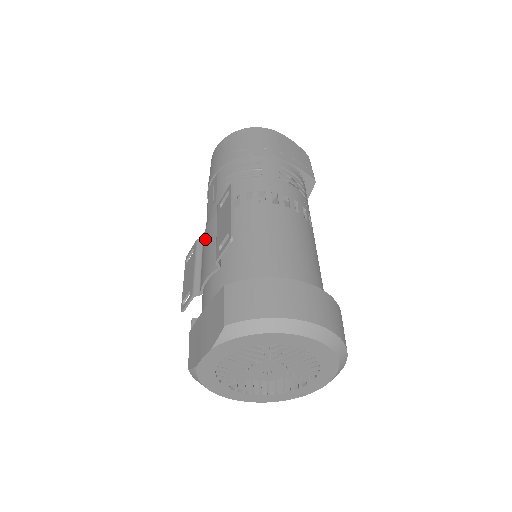
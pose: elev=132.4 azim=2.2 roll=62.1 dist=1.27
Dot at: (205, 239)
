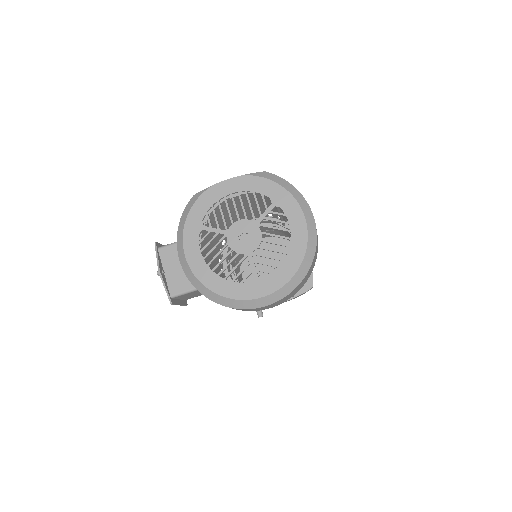
Dot at: occluded
